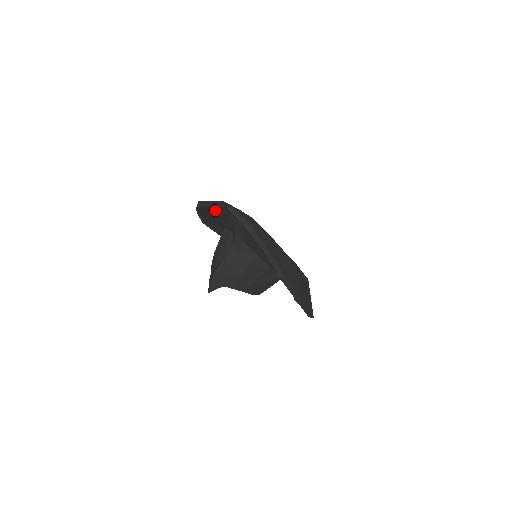
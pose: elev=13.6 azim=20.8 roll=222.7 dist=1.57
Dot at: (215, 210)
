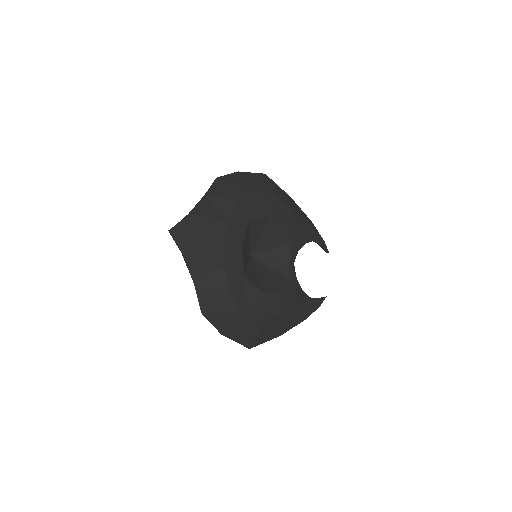
Dot at: occluded
